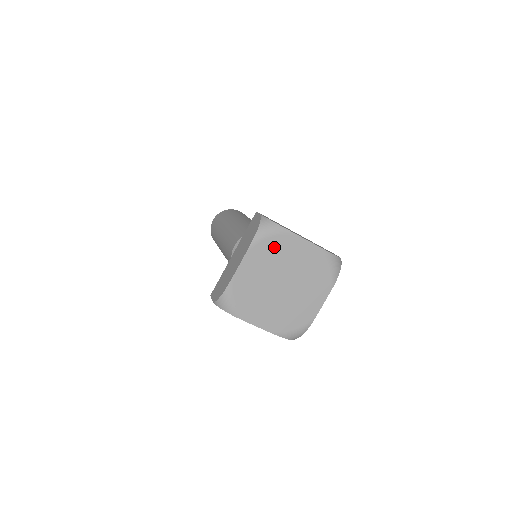
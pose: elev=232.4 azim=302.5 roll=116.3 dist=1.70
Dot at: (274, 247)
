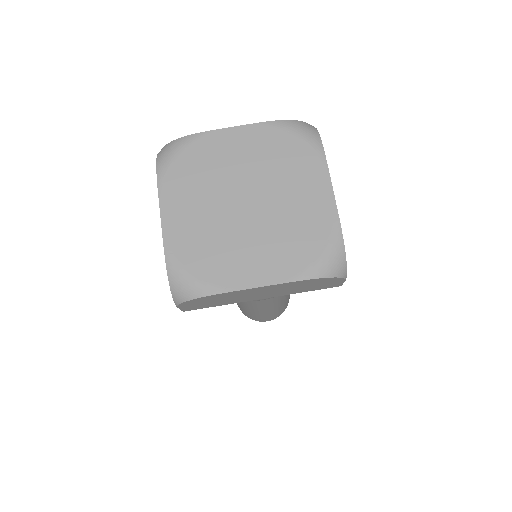
Dot at: (193, 165)
